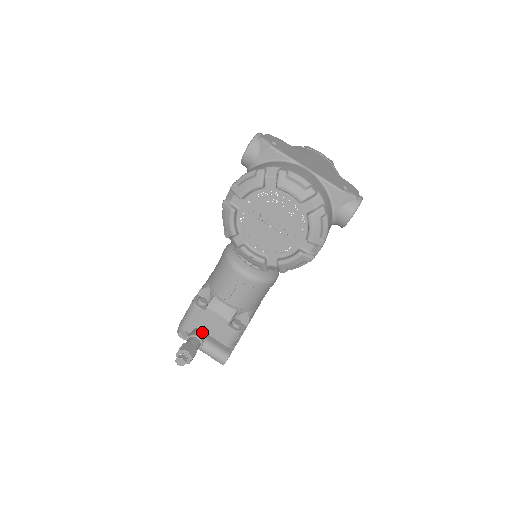
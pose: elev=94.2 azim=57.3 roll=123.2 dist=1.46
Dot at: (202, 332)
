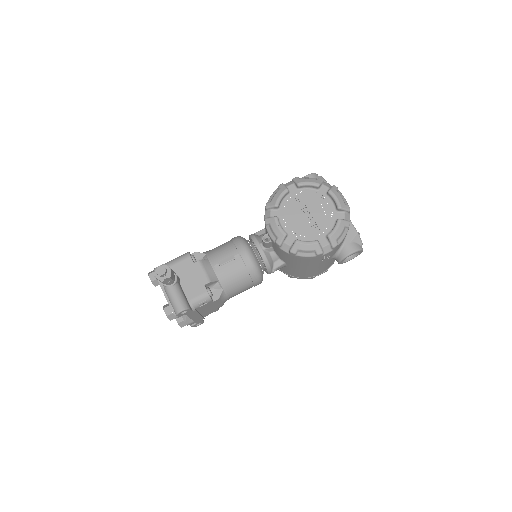
Dot at: (179, 278)
